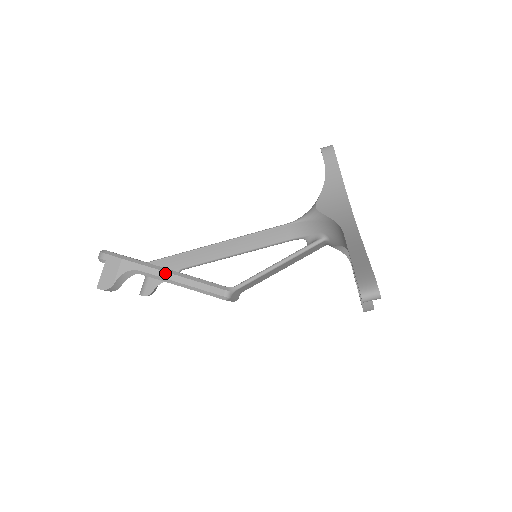
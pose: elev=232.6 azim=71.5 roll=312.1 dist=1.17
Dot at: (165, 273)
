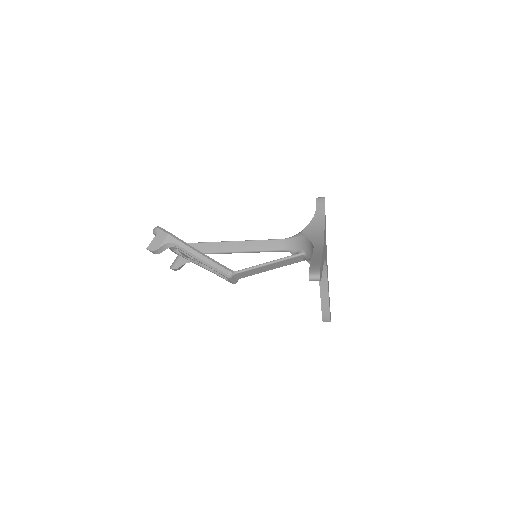
Dot at: (193, 251)
